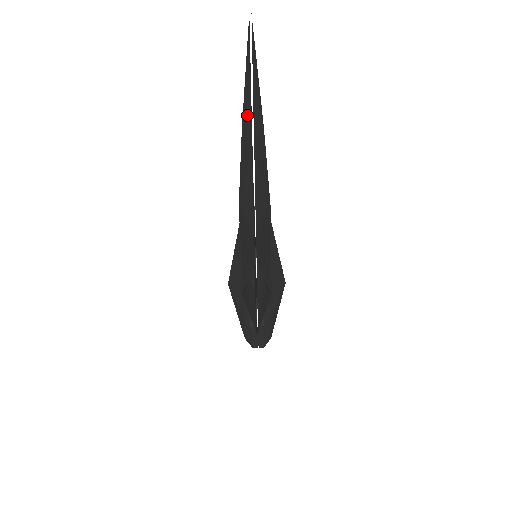
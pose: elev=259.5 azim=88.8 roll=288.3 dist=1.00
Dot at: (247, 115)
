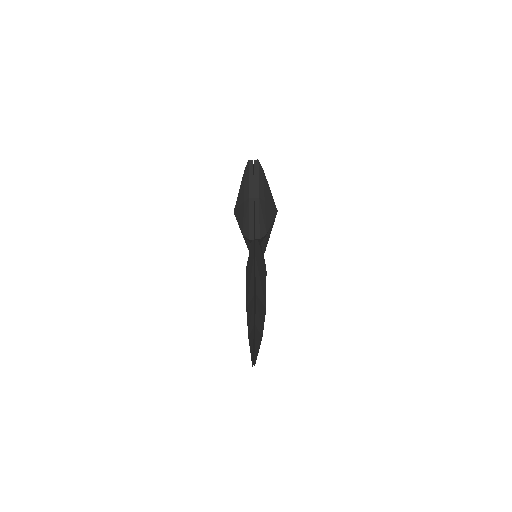
Dot at: occluded
